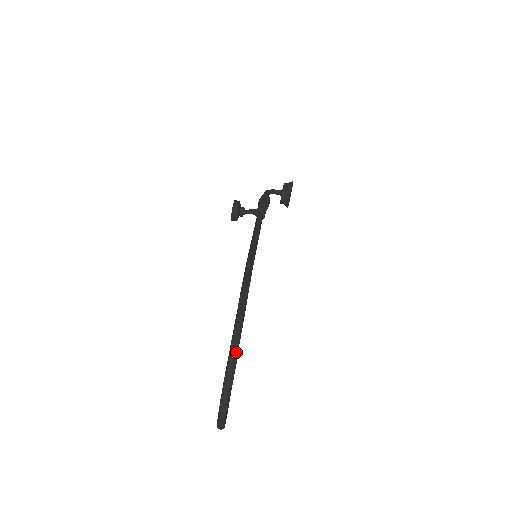
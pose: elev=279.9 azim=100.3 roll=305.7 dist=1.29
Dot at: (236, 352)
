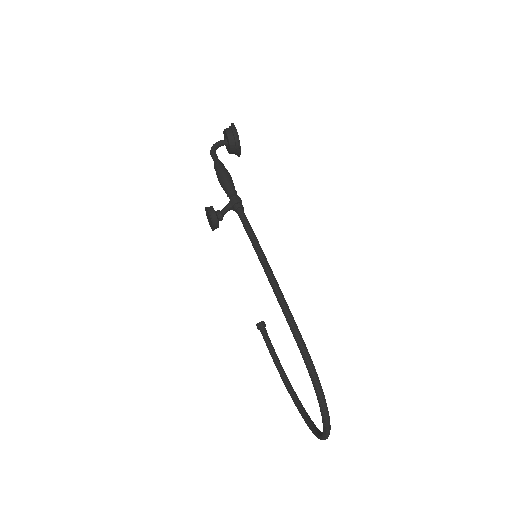
Dot at: (326, 406)
